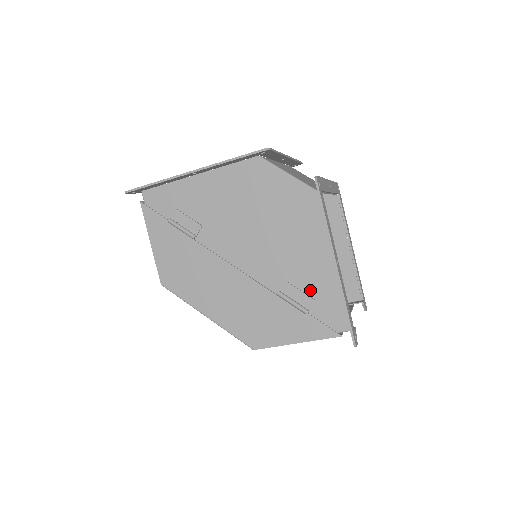
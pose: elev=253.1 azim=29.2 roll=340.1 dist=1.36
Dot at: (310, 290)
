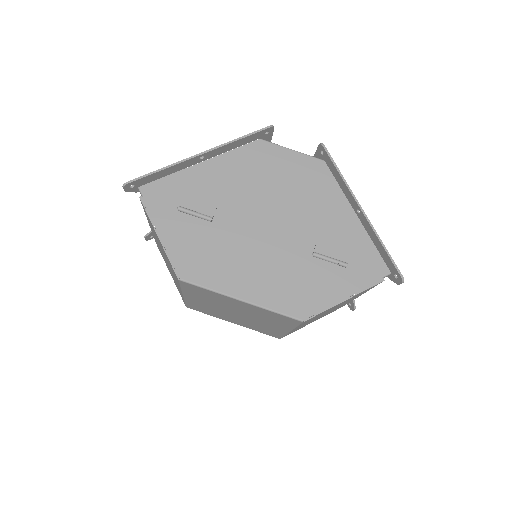
Dot at: (341, 245)
